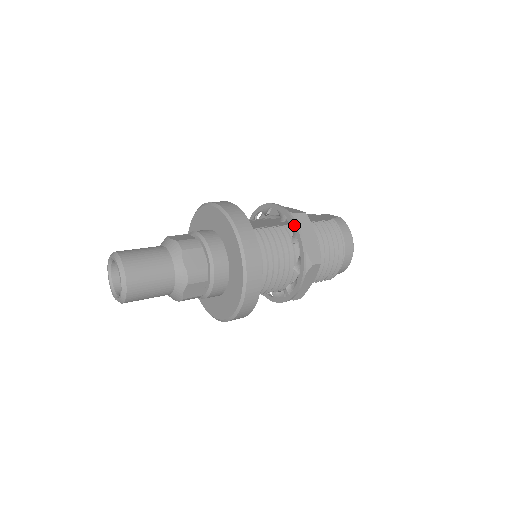
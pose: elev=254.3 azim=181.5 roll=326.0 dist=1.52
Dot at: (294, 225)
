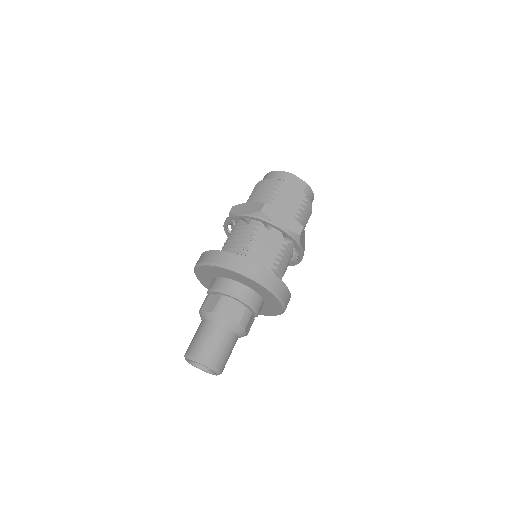
Dot at: (299, 249)
